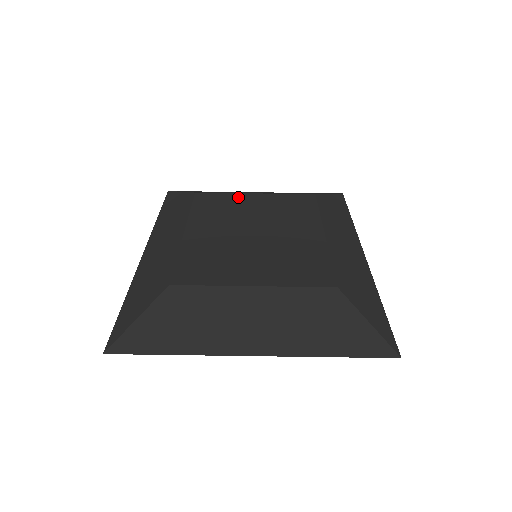
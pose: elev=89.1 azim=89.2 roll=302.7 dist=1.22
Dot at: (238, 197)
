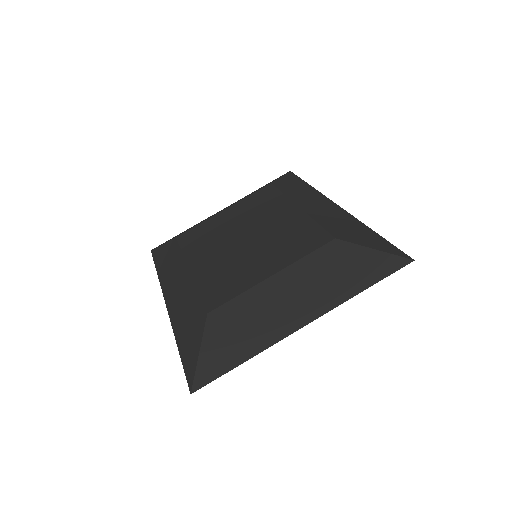
Dot at: (212, 220)
